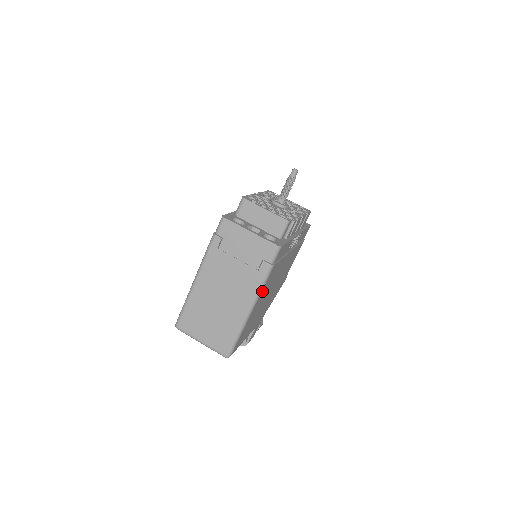
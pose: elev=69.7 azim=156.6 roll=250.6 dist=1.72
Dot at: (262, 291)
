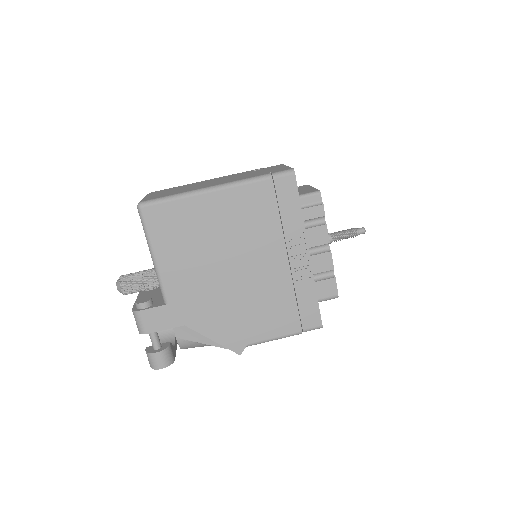
Dot at: (236, 192)
